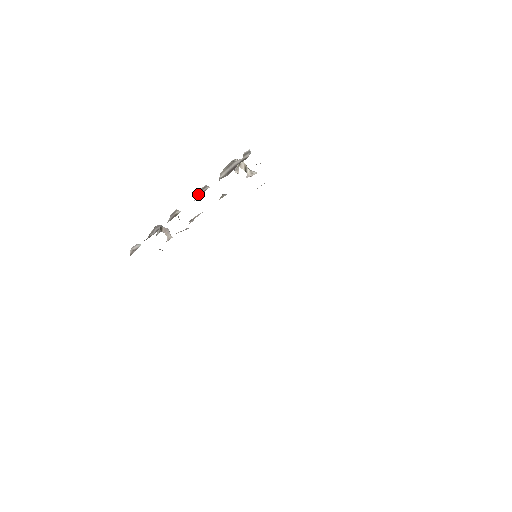
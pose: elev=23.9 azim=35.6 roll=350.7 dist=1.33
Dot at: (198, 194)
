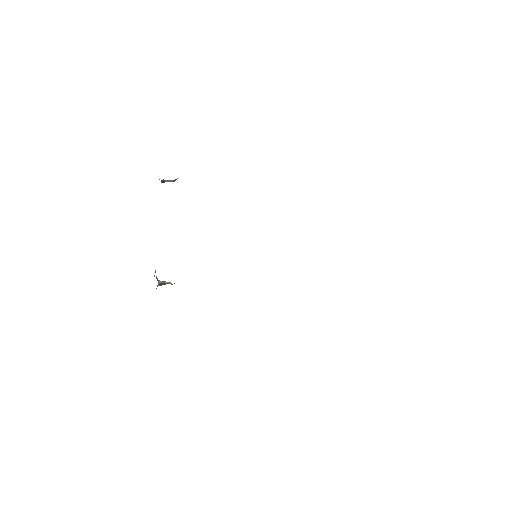
Dot at: occluded
